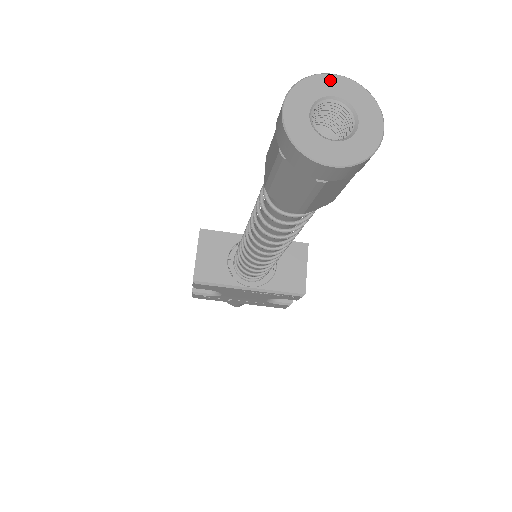
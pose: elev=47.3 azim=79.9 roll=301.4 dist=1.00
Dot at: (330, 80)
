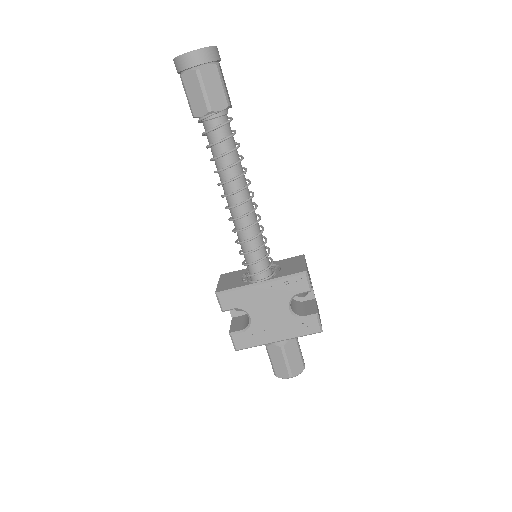
Dot at: occluded
